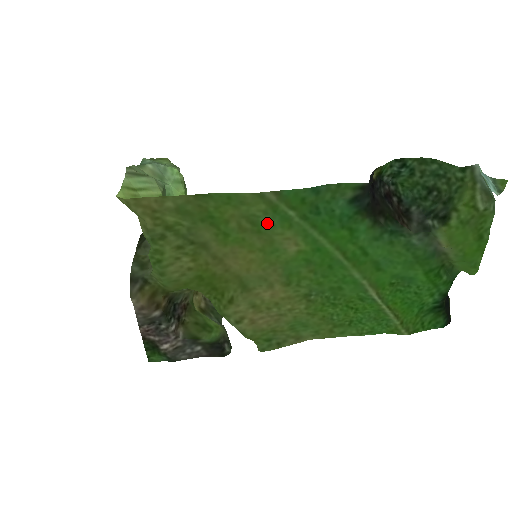
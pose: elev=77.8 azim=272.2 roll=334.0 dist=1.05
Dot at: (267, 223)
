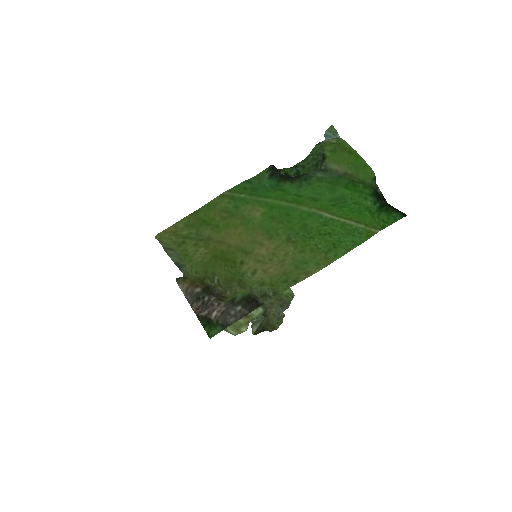
Dot at: (234, 208)
